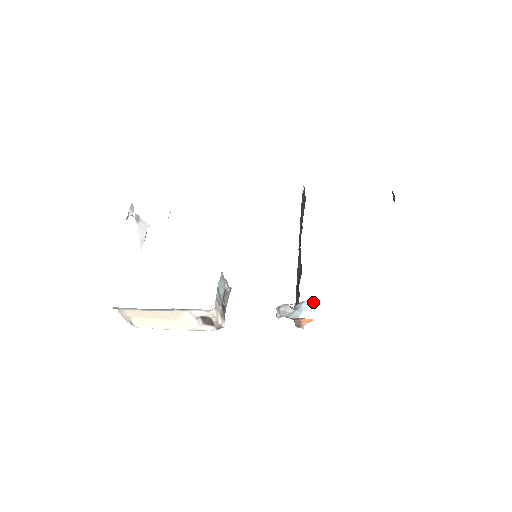
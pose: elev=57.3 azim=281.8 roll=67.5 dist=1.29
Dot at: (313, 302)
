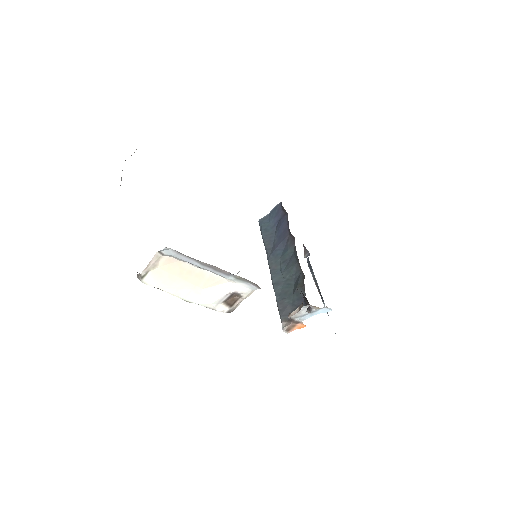
Dot at: (328, 310)
